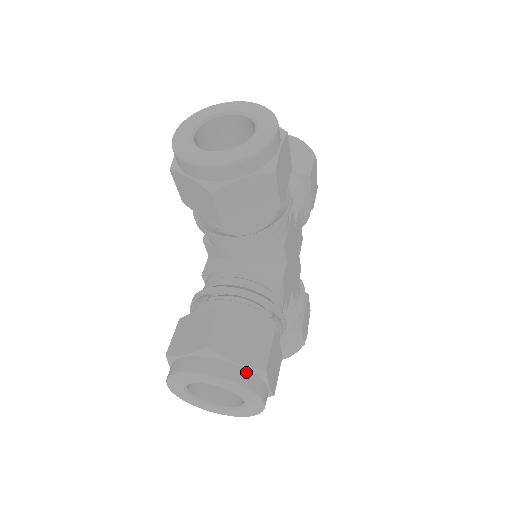
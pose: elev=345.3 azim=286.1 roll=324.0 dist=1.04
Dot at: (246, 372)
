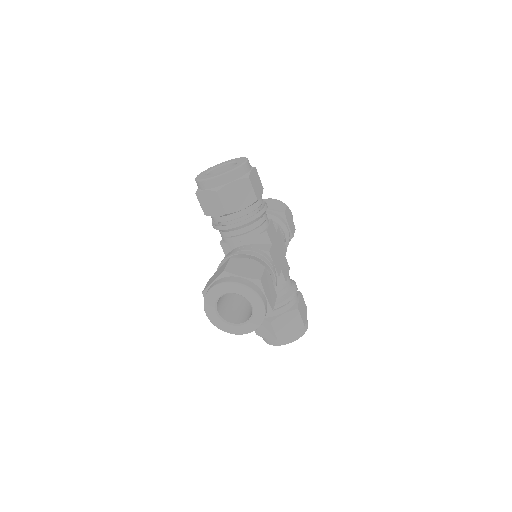
Dot at: (249, 281)
